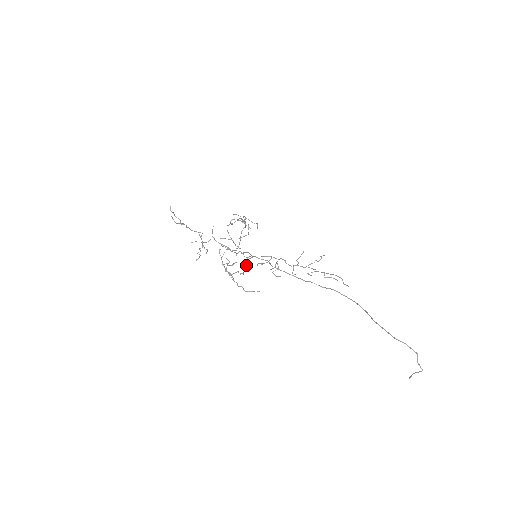
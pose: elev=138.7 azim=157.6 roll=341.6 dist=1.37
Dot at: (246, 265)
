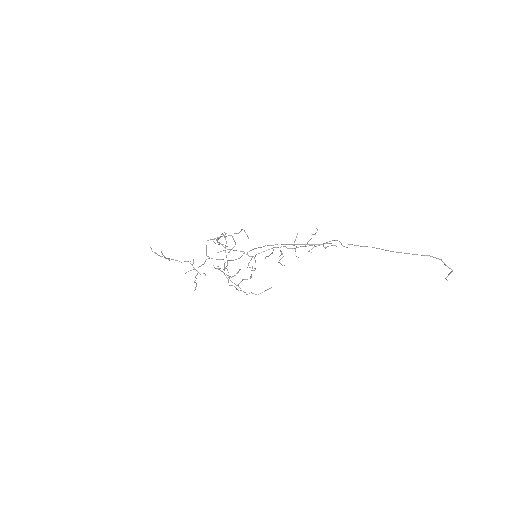
Dot at: occluded
